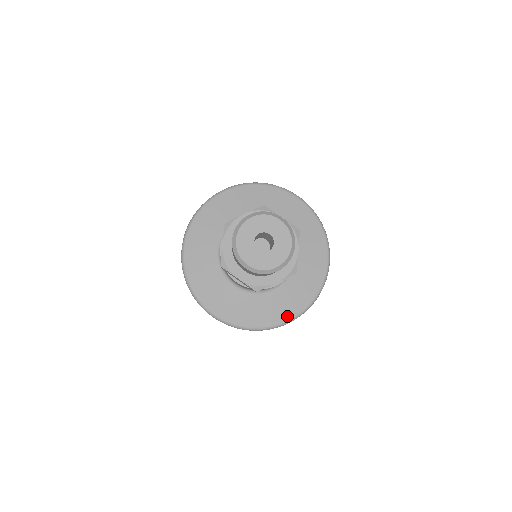
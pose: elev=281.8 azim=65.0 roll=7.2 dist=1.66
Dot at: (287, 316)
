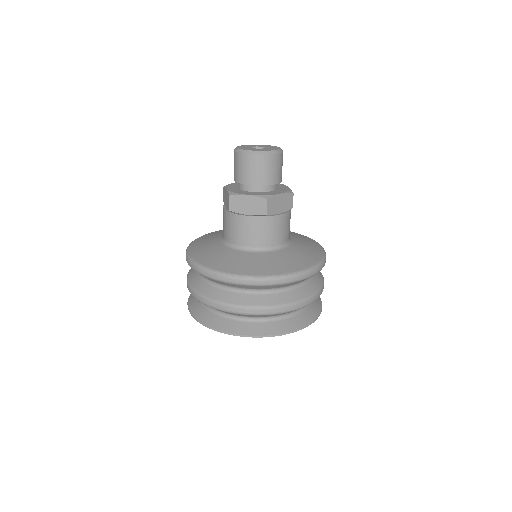
Dot at: (305, 265)
